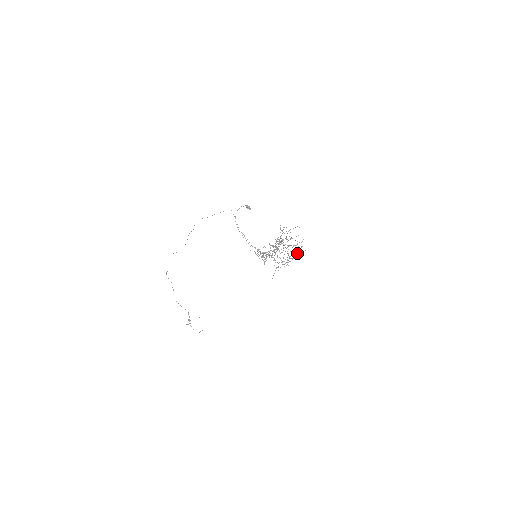
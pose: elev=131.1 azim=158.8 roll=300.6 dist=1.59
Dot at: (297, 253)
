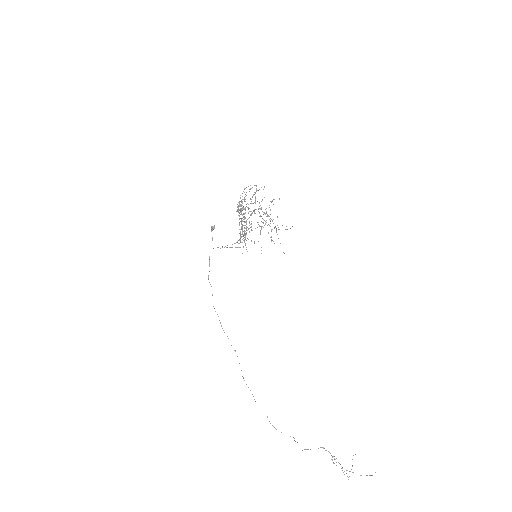
Dot at: (255, 192)
